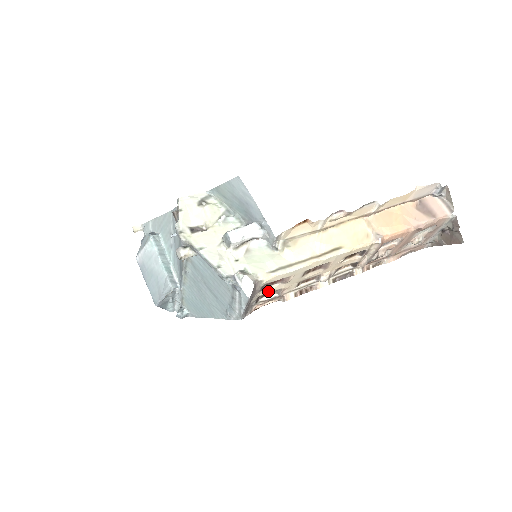
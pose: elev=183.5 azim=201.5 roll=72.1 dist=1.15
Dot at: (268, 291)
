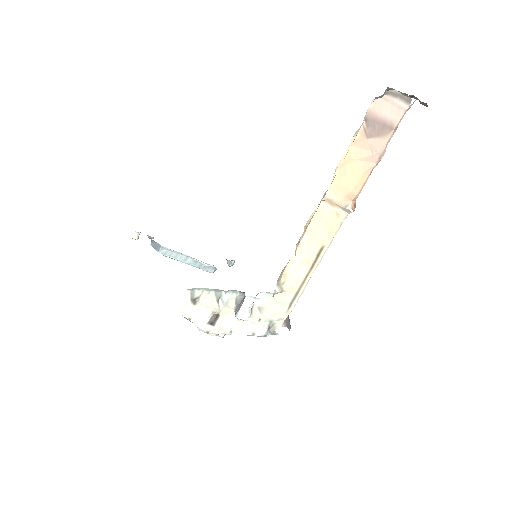
Dot at: occluded
